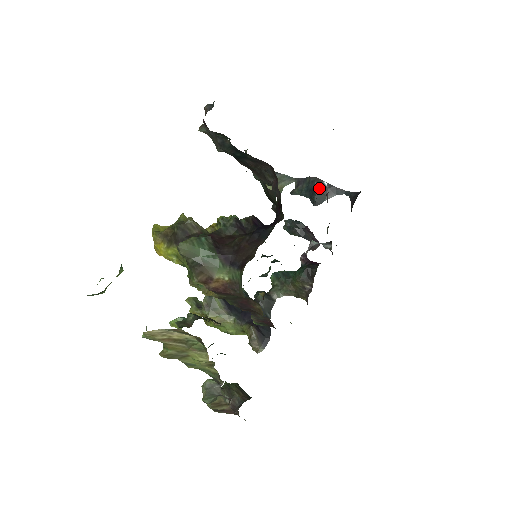
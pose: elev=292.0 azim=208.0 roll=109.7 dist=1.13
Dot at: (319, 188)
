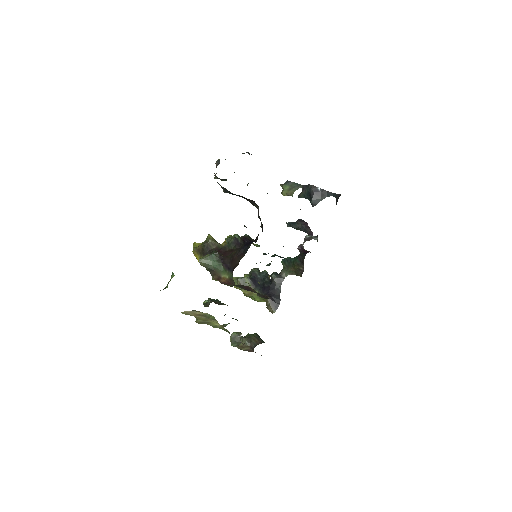
Dot at: (314, 193)
